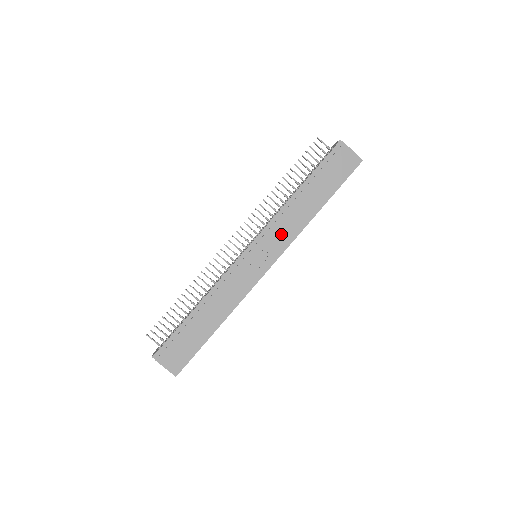
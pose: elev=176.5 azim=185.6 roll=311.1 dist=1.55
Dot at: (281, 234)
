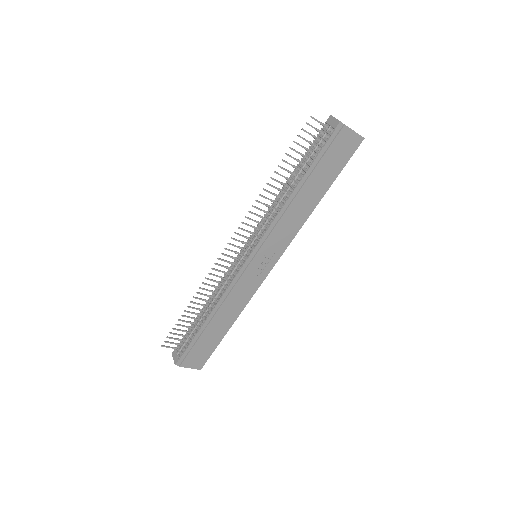
Dot at: (282, 235)
